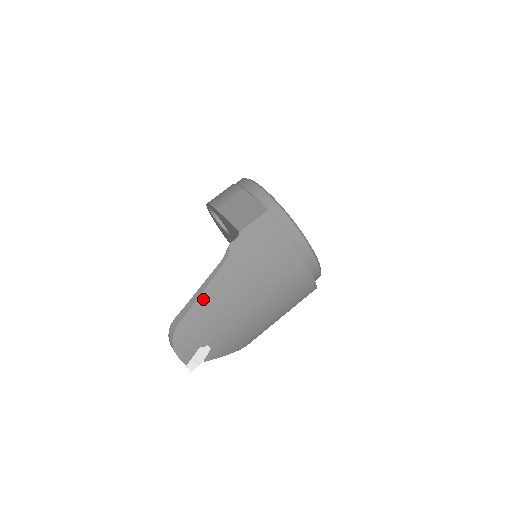
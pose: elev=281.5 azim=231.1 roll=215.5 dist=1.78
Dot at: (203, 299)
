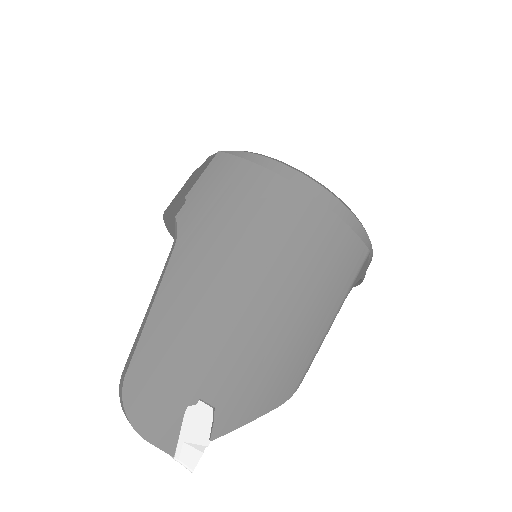
Dot at: (158, 313)
